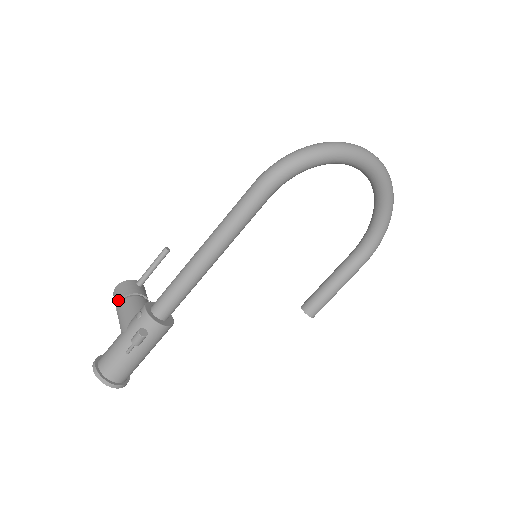
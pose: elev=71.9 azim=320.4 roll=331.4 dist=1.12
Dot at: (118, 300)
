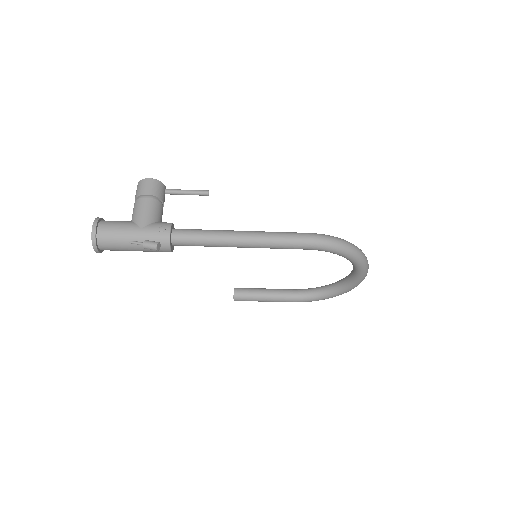
Dot at: (147, 193)
